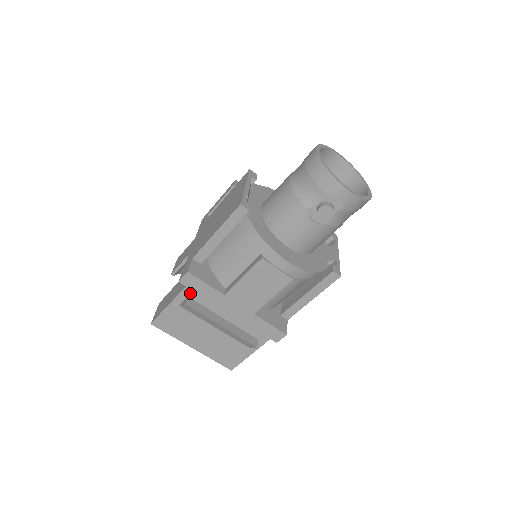
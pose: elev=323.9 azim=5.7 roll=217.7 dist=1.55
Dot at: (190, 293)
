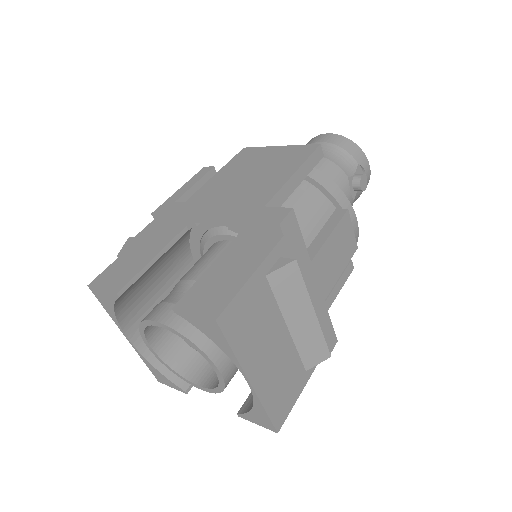
Dot at: (283, 251)
